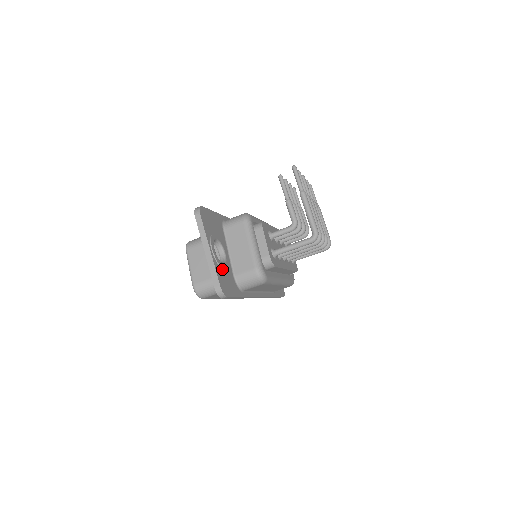
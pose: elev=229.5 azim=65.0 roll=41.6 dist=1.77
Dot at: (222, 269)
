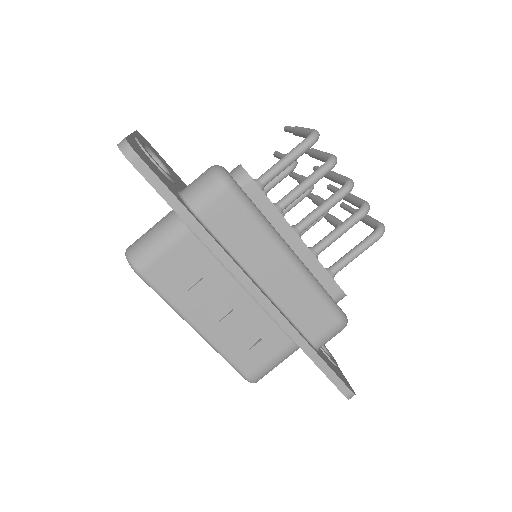
Dot at: (149, 159)
